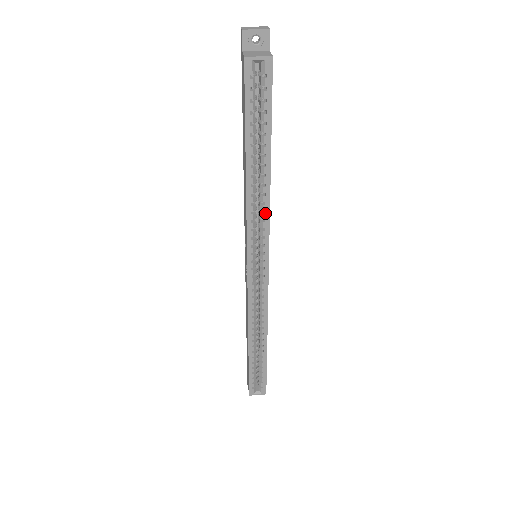
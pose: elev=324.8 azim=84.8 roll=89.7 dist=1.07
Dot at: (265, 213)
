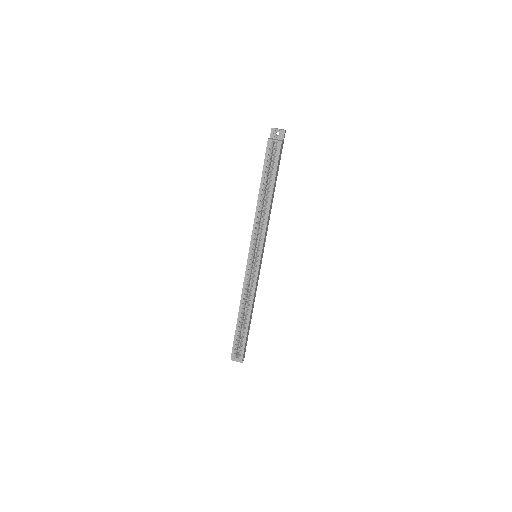
Dot at: (264, 225)
